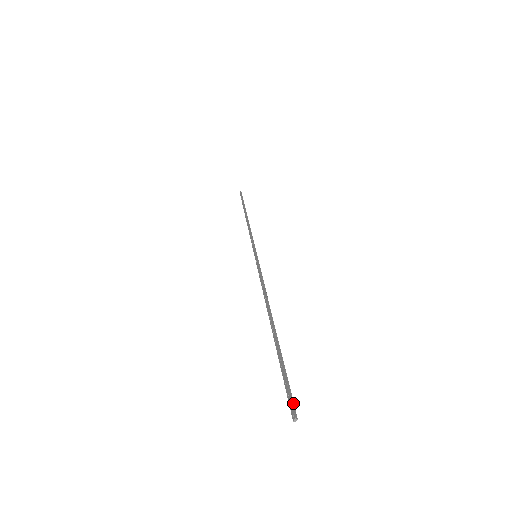
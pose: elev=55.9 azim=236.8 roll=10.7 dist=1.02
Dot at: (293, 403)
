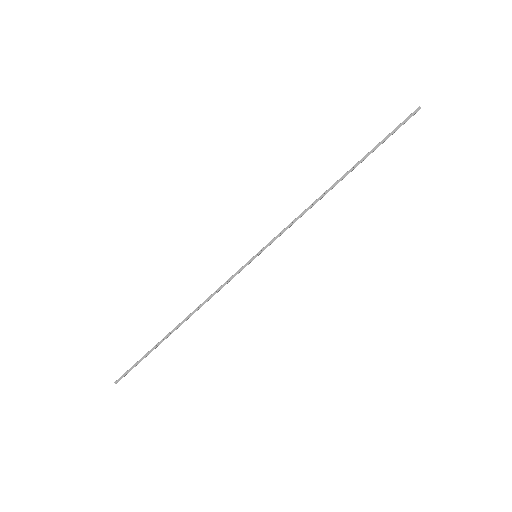
Dot at: occluded
